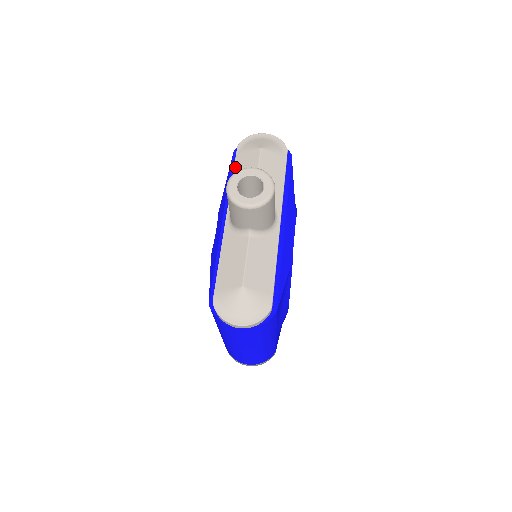
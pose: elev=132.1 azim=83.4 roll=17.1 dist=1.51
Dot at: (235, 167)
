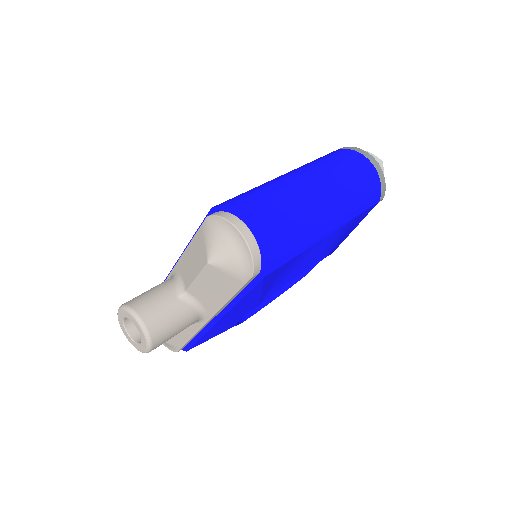
Dot at: (193, 238)
